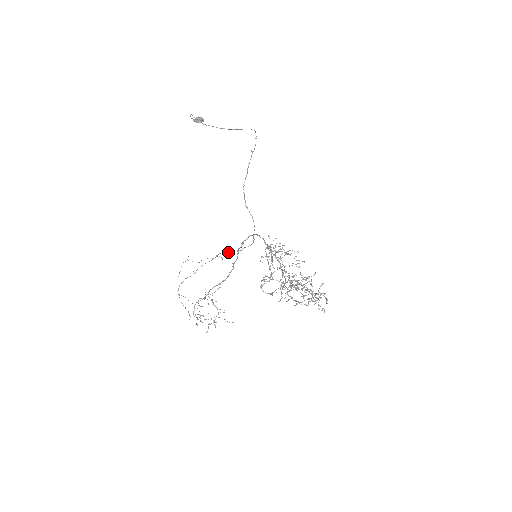
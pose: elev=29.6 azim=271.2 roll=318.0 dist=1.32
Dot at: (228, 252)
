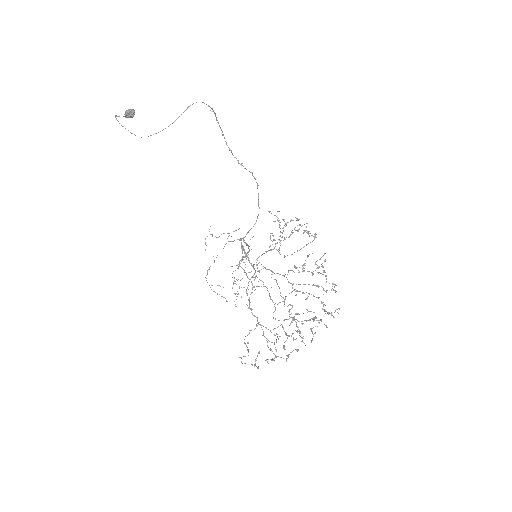
Dot at: (234, 240)
